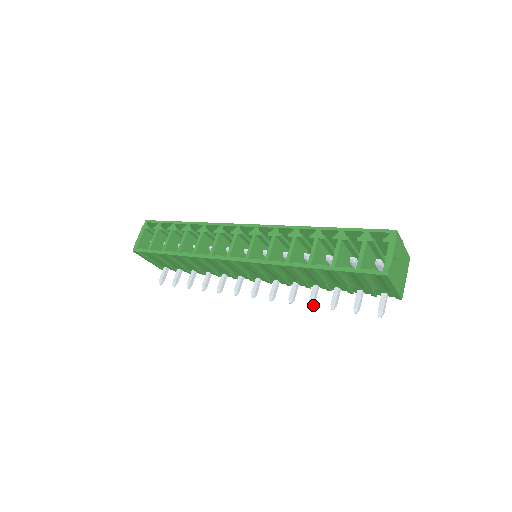
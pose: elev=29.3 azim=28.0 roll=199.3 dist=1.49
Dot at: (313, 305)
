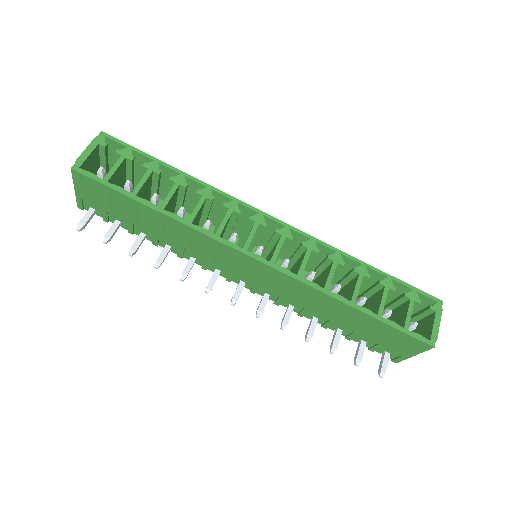
Dot at: (309, 340)
